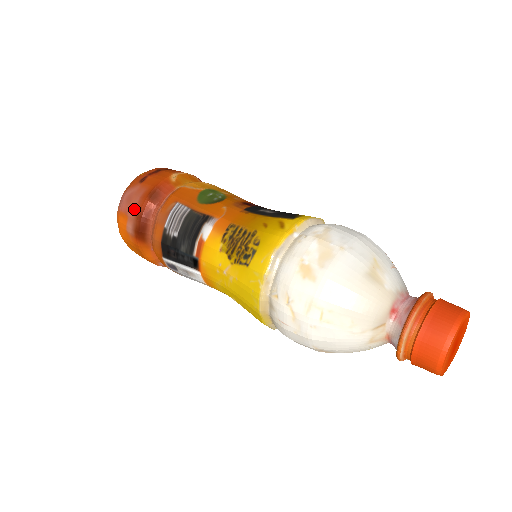
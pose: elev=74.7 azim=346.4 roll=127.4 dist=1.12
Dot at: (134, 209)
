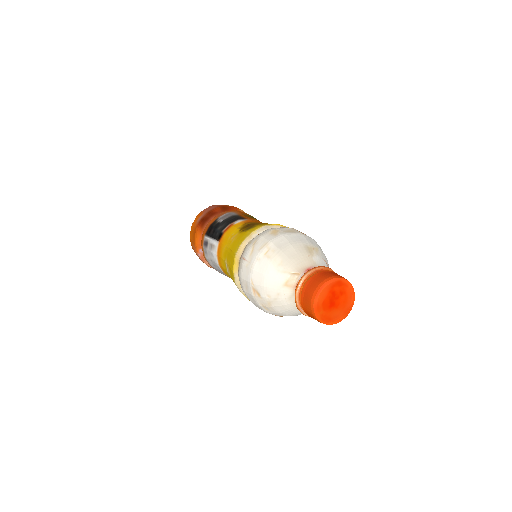
Dot at: (210, 210)
